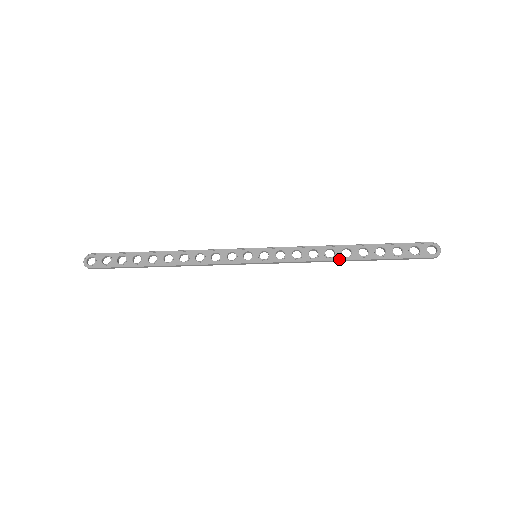
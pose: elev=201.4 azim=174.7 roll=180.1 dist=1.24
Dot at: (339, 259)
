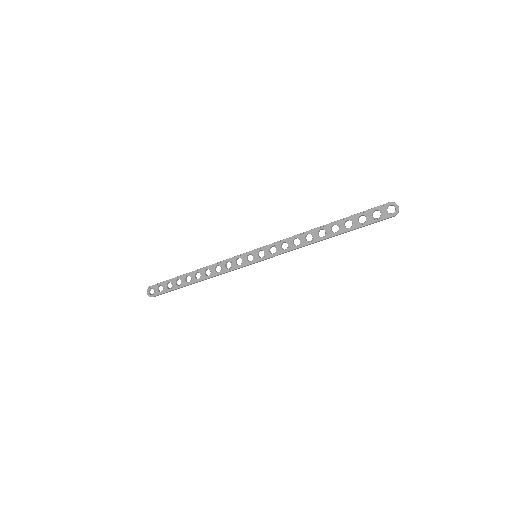
Dot at: (317, 241)
